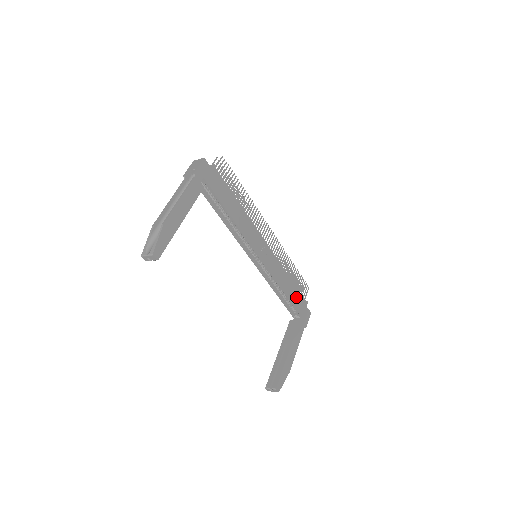
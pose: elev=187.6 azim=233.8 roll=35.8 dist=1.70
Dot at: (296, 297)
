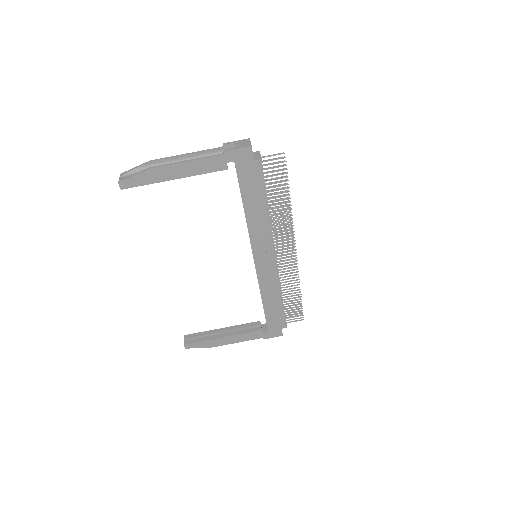
Dot at: (274, 314)
